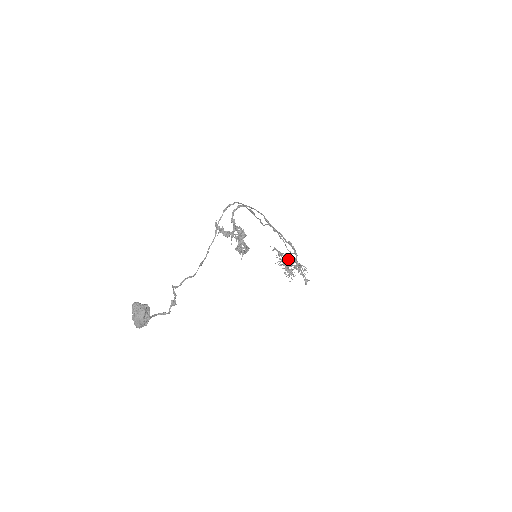
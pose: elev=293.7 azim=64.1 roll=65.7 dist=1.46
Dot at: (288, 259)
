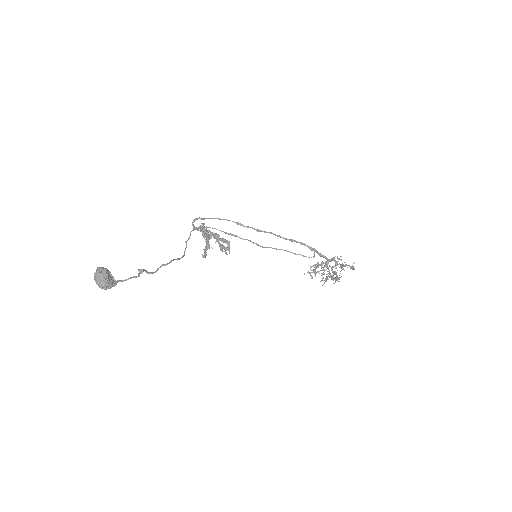
Dot at: (317, 263)
